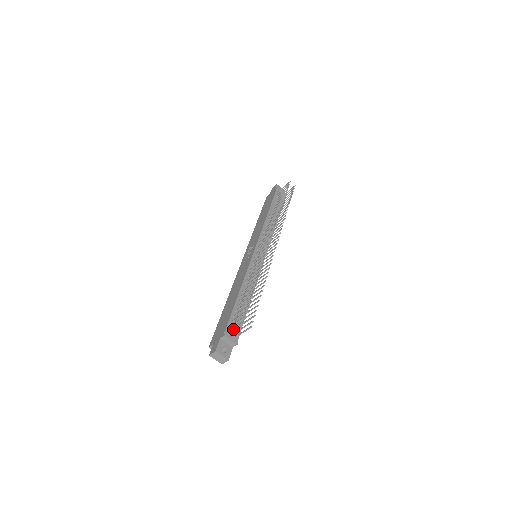
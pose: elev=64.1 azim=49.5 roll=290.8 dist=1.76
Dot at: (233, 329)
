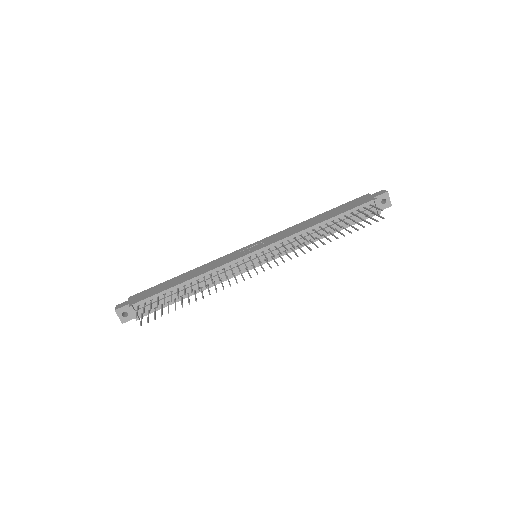
Dot at: (137, 309)
